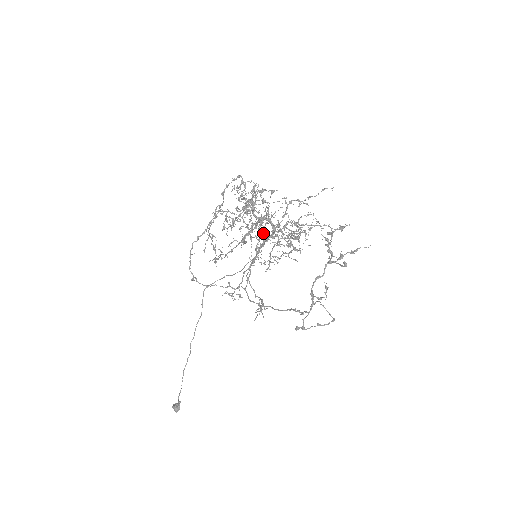
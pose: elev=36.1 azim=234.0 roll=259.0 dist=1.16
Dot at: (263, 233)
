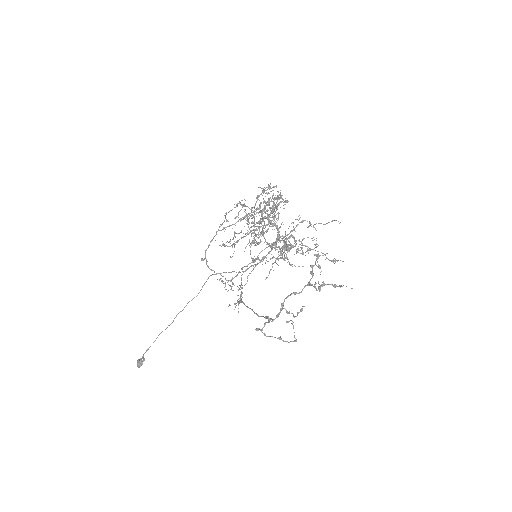
Dot at: (262, 231)
